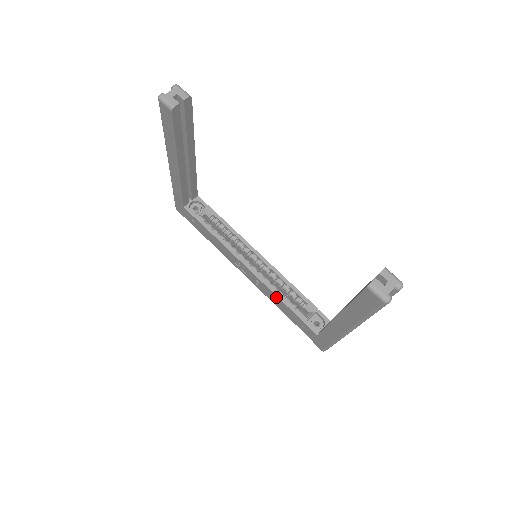
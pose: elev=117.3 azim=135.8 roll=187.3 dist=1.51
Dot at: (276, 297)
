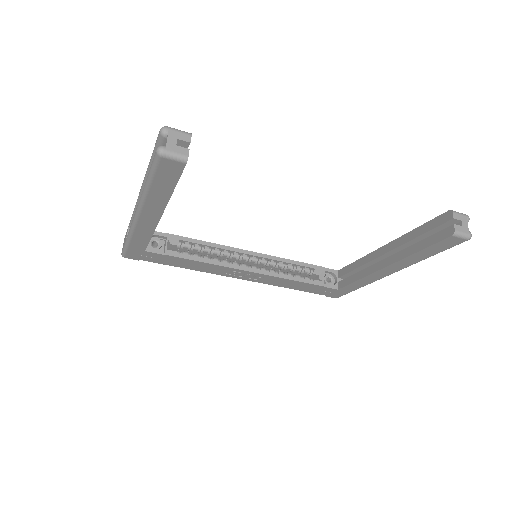
Dot at: (287, 281)
